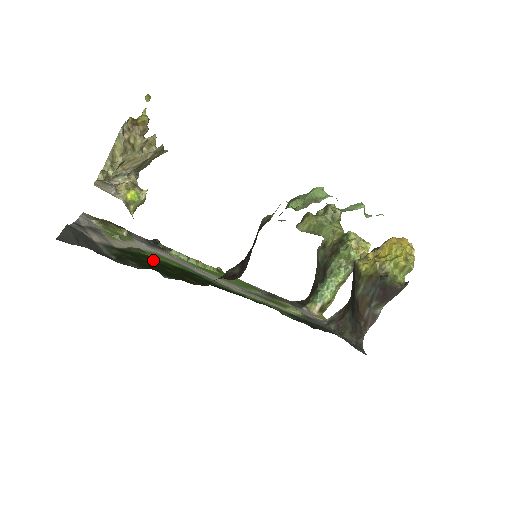
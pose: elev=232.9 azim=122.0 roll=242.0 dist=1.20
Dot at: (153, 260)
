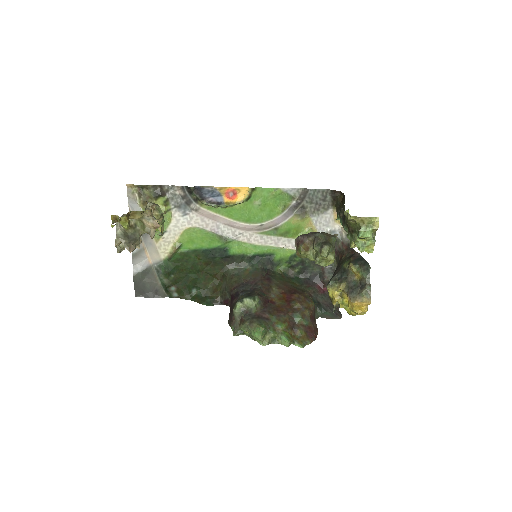
Dot at: (186, 260)
